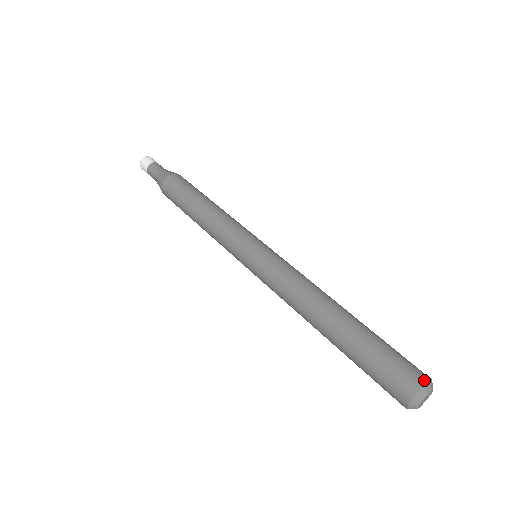
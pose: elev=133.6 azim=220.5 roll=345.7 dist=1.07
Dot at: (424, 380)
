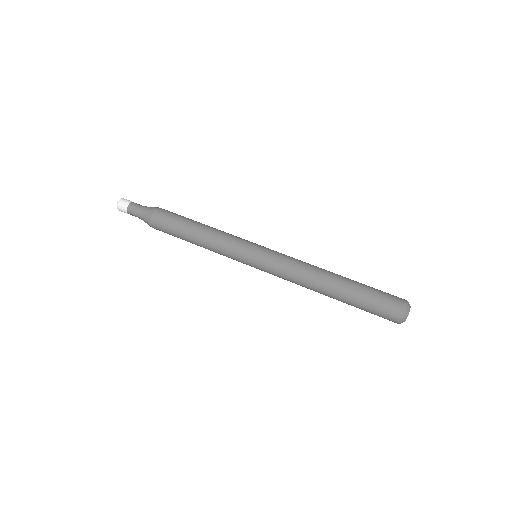
Dot at: (404, 307)
